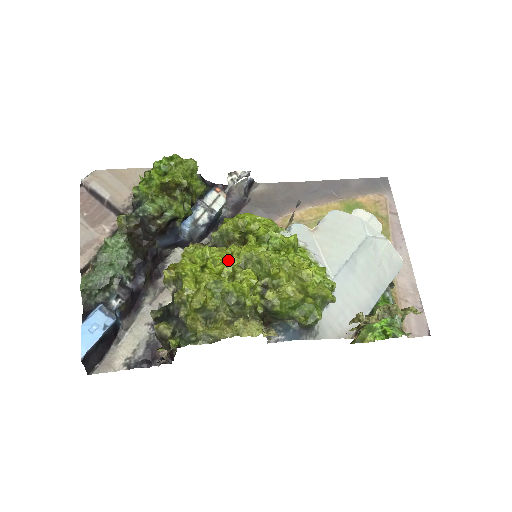
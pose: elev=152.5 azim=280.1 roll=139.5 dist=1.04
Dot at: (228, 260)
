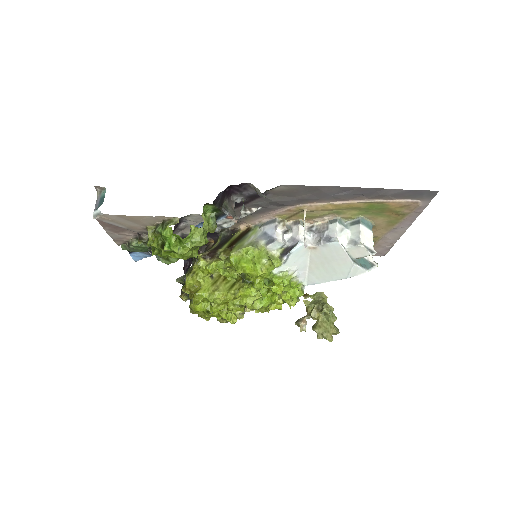
Dot at: (225, 310)
